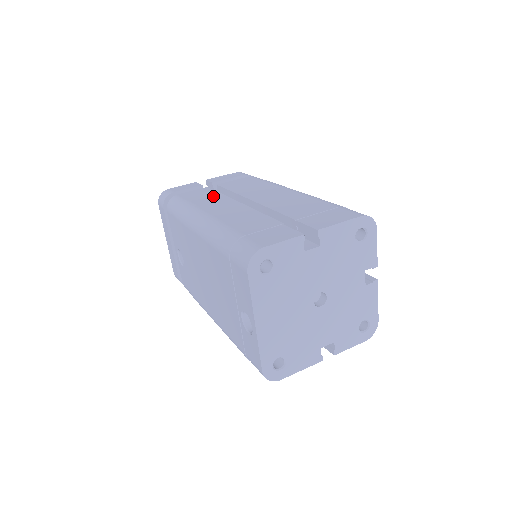
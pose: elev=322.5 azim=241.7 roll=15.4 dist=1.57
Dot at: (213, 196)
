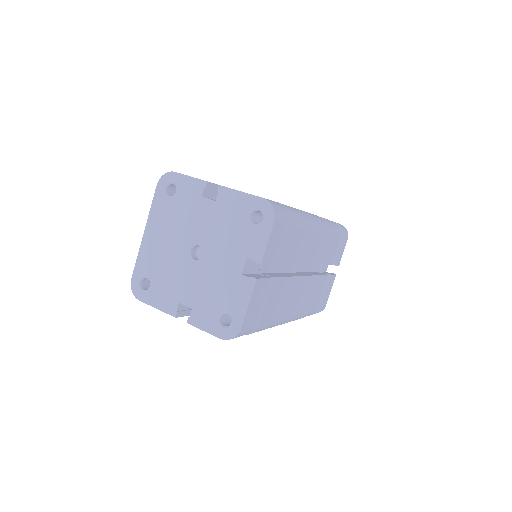
Dot at: occluded
